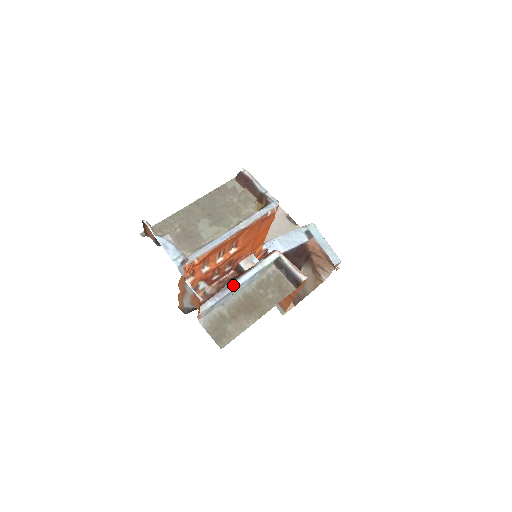
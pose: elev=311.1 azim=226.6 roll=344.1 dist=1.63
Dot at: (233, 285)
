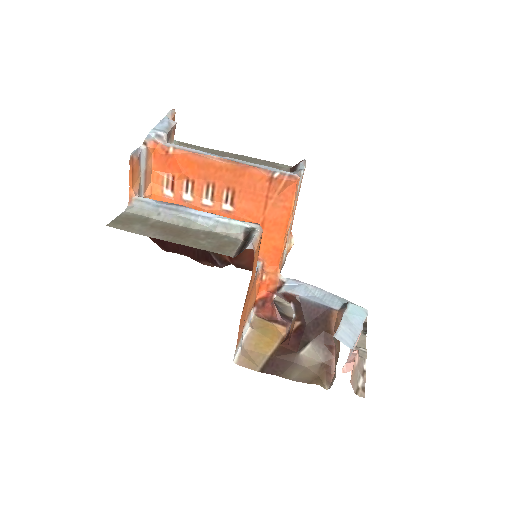
Dot at: (185, 208)
